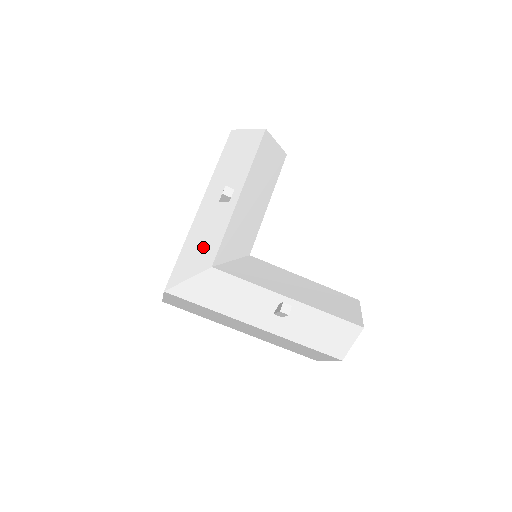
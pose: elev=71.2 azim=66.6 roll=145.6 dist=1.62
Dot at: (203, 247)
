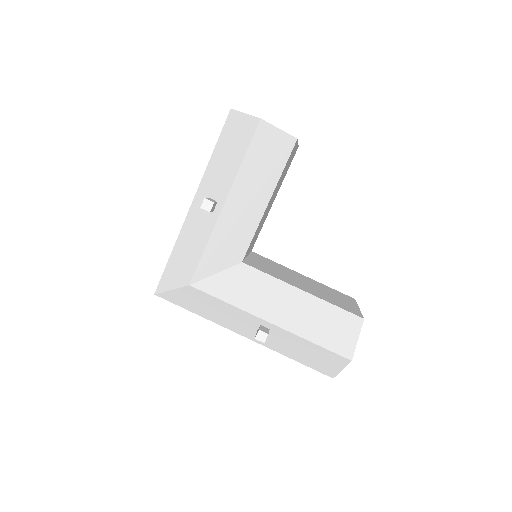
Dot at: (186, 259)
